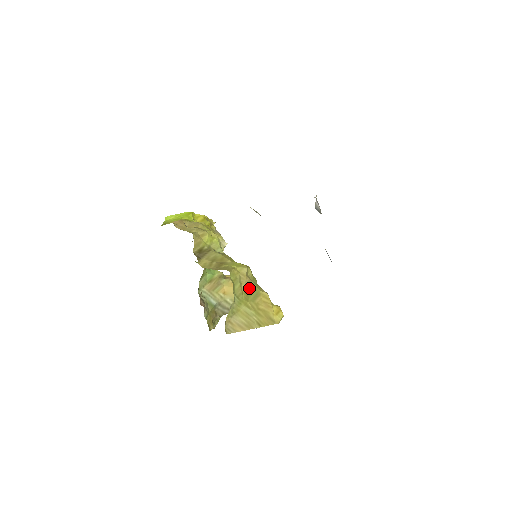
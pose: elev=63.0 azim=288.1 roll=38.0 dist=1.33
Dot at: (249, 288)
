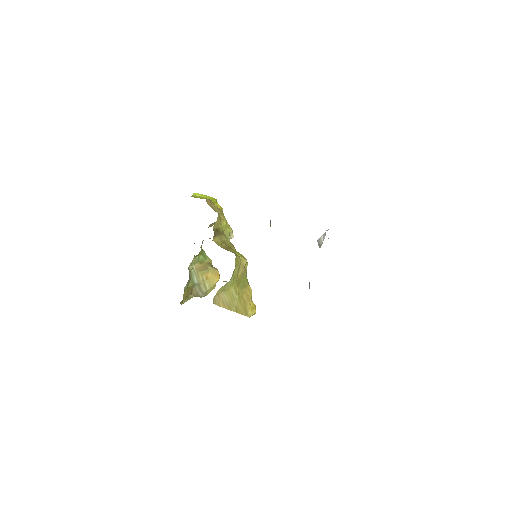
Dot at: (242, 277)
